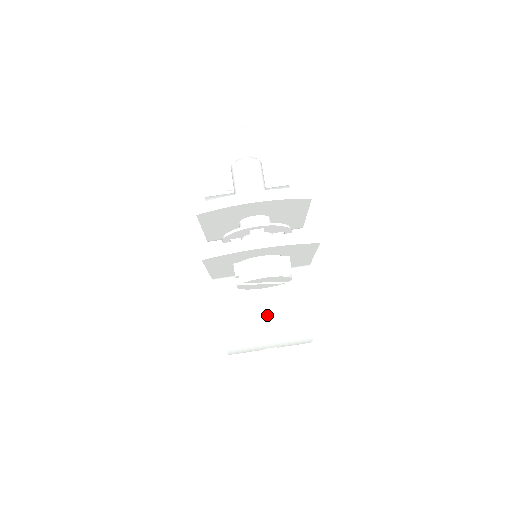
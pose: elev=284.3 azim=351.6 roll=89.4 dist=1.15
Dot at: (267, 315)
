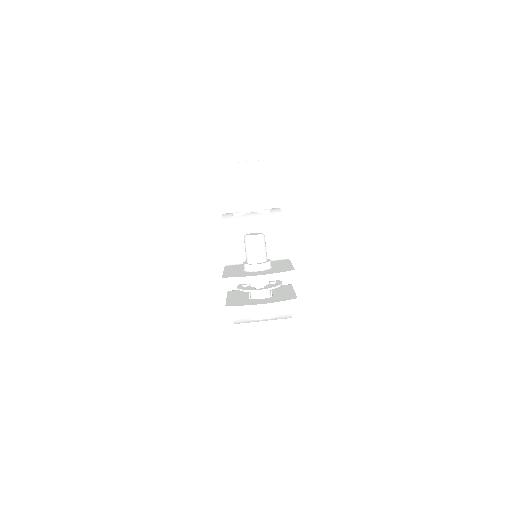
Dot at: occluded
